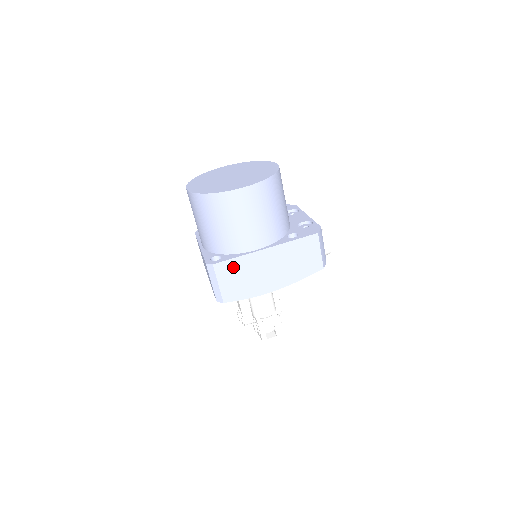
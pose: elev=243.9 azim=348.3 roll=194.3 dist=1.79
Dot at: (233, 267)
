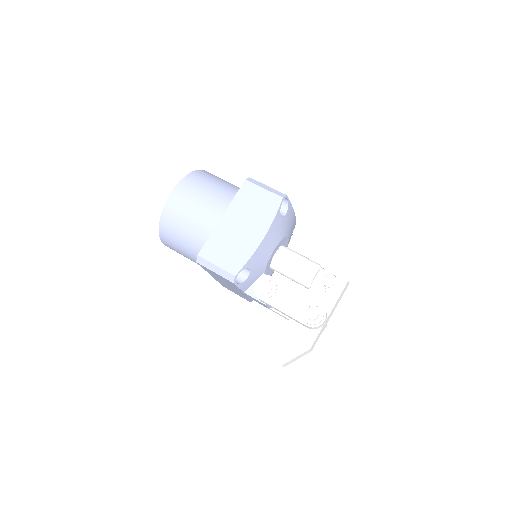
Dot at: occluded
